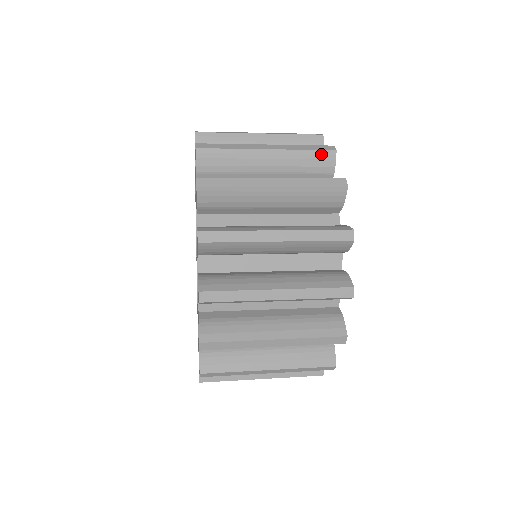
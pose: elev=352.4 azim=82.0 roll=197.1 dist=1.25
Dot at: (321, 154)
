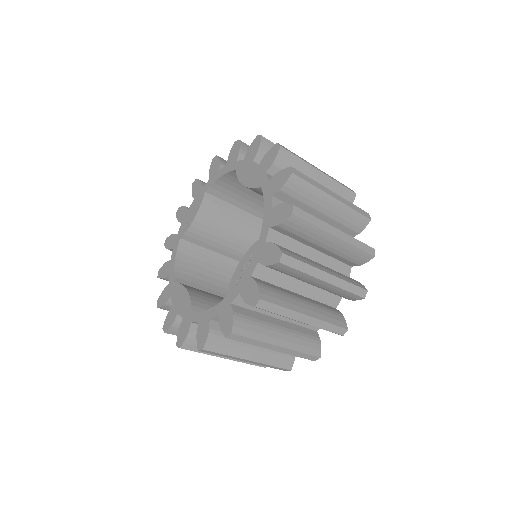
Dot at: occluded
